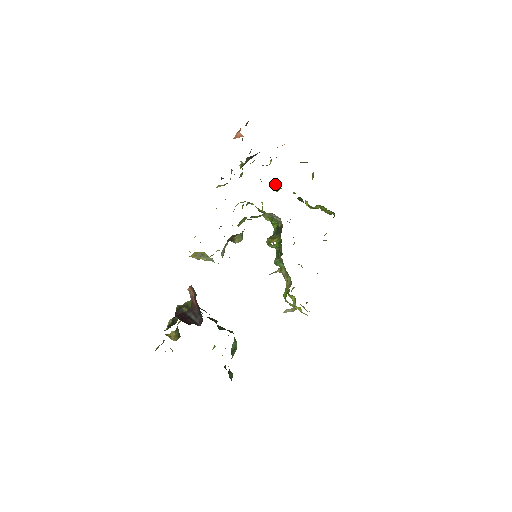
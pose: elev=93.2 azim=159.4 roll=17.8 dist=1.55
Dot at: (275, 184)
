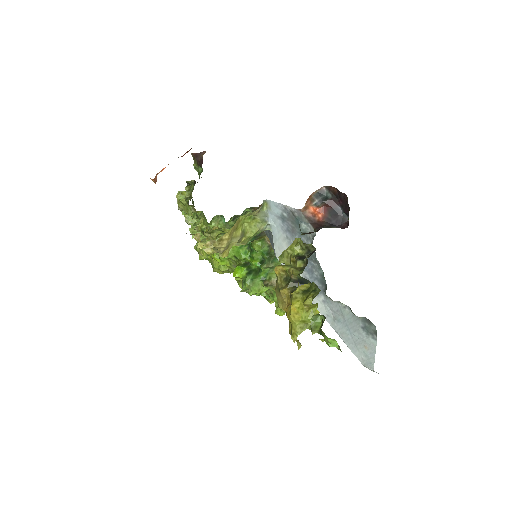
Dot at: occluded
